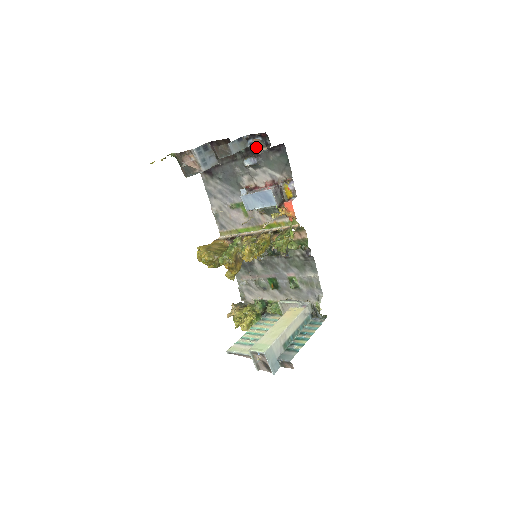
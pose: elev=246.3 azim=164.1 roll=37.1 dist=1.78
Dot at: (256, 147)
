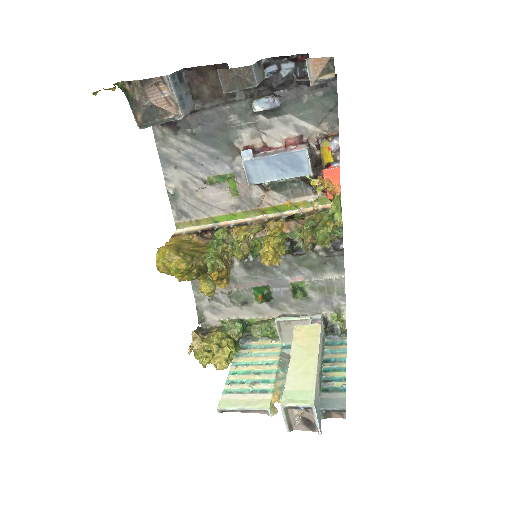
Dot at: (311, 73)
